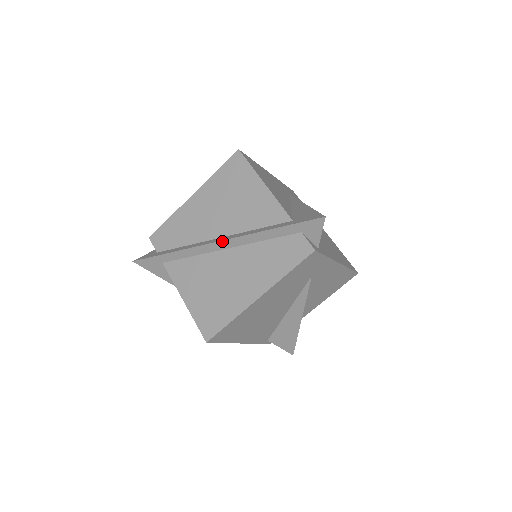
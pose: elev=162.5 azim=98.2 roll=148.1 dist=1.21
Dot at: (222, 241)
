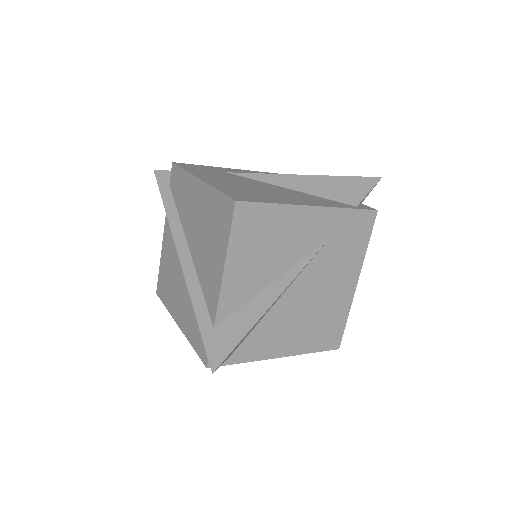
Dot at: (180, 260)
